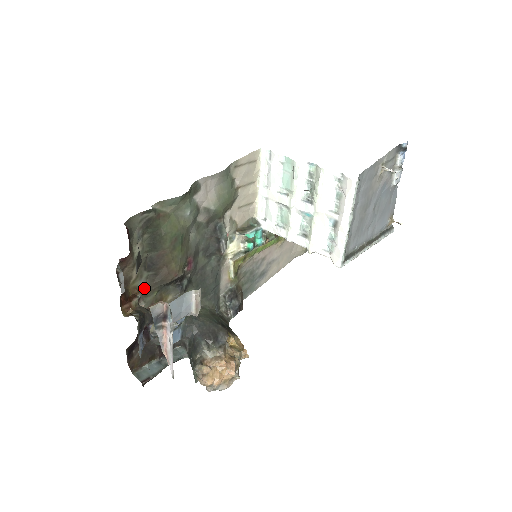
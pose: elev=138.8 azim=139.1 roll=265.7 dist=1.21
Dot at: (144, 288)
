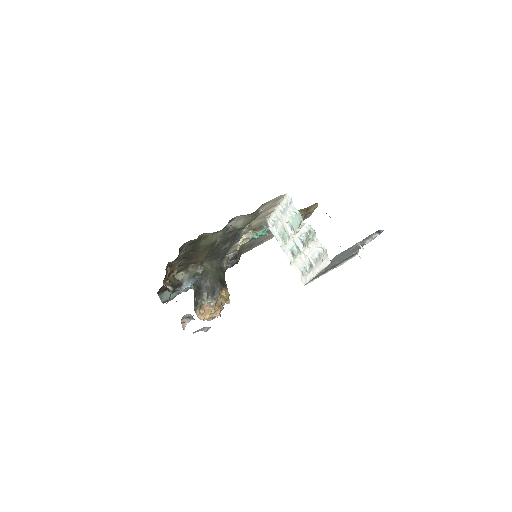
Dot at: (179, 265)
